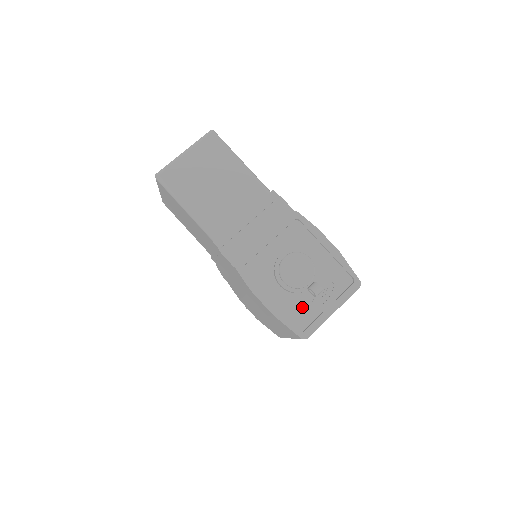
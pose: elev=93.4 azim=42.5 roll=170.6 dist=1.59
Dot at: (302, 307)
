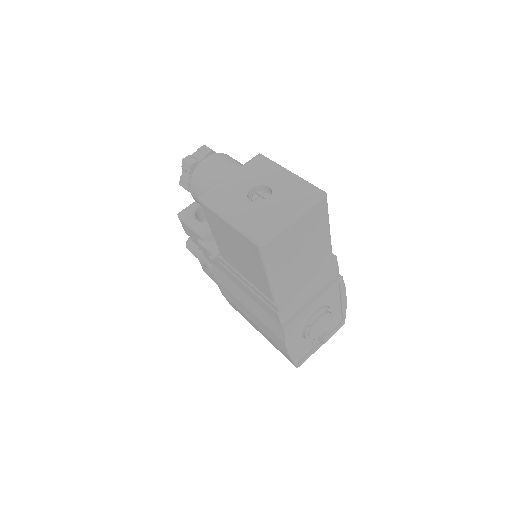
Dot at: (307, 346)
